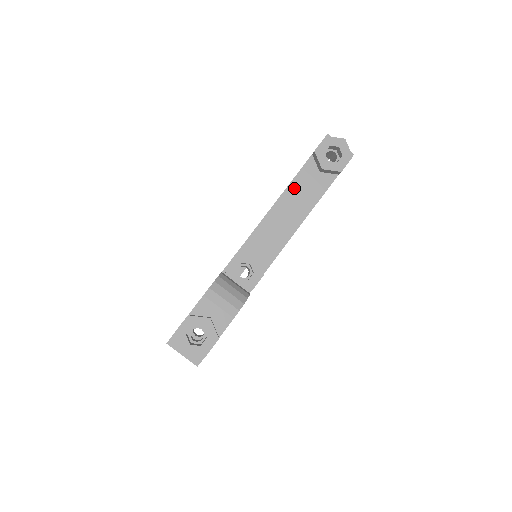
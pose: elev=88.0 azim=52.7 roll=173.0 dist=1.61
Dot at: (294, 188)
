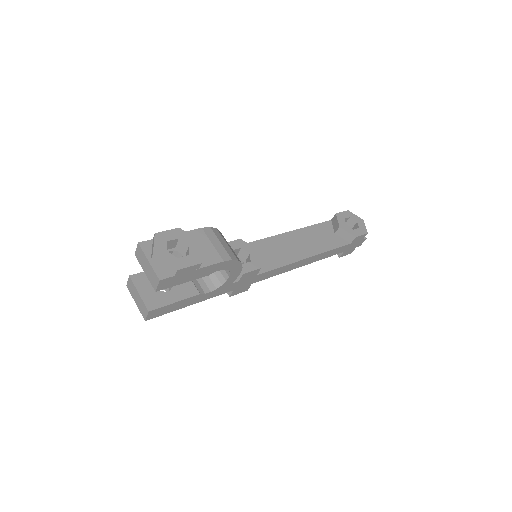
Dot at: (309, 231)
